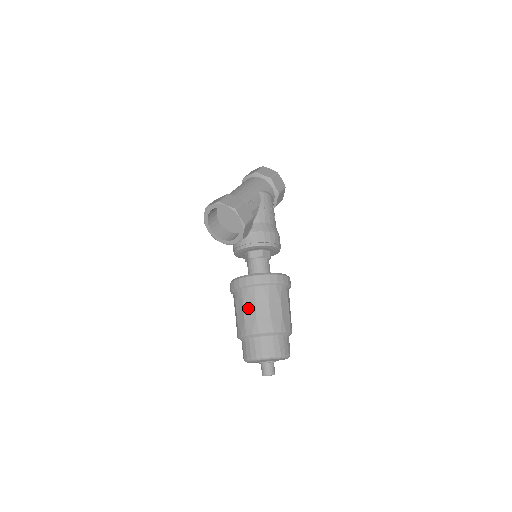
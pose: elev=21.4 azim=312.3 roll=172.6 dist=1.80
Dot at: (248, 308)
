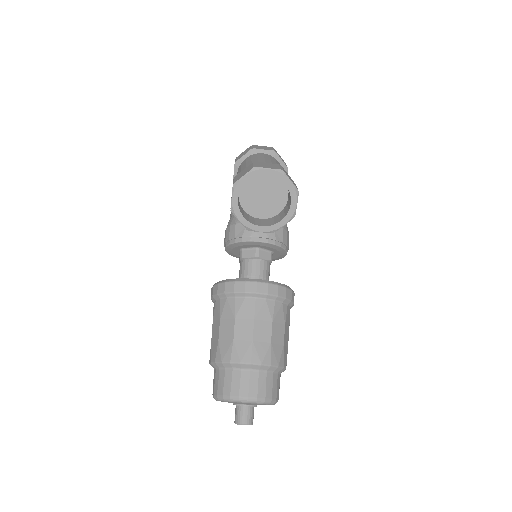
Dot at: (261, 326)
